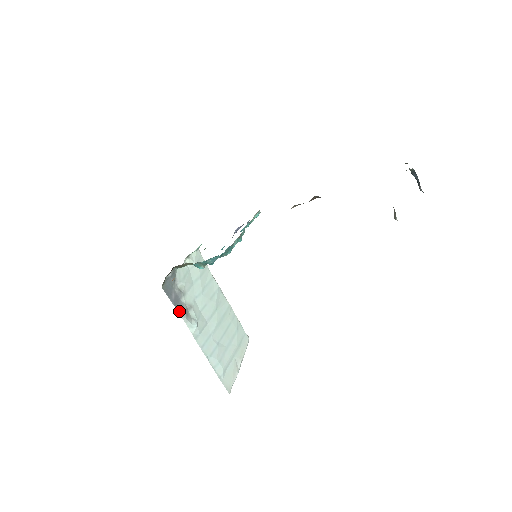
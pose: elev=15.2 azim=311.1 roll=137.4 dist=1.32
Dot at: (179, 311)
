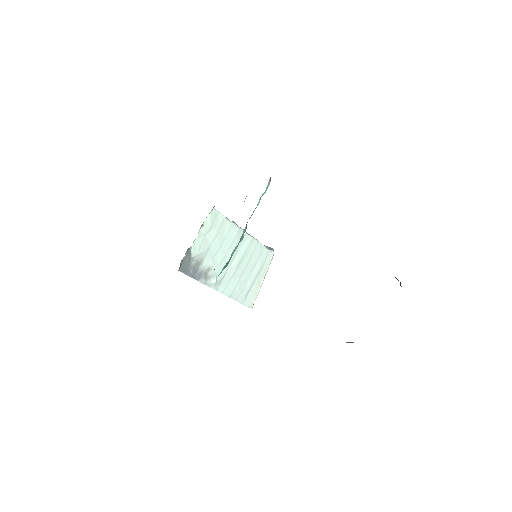
Dot at: (198, 279)
